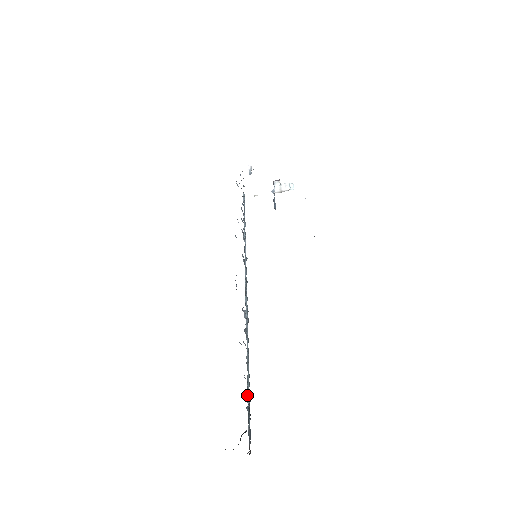
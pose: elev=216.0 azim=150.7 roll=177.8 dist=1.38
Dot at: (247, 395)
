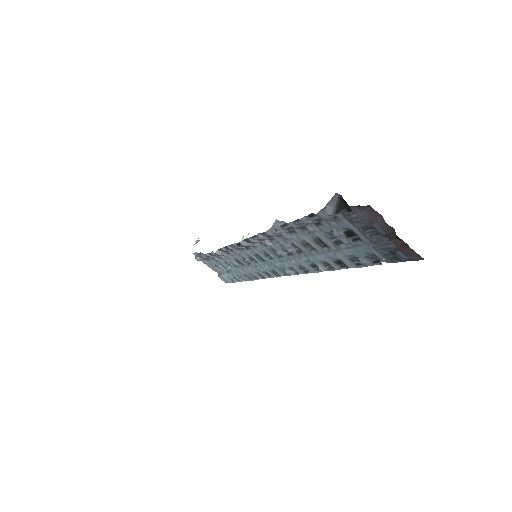
Dot at: (344, 254)
